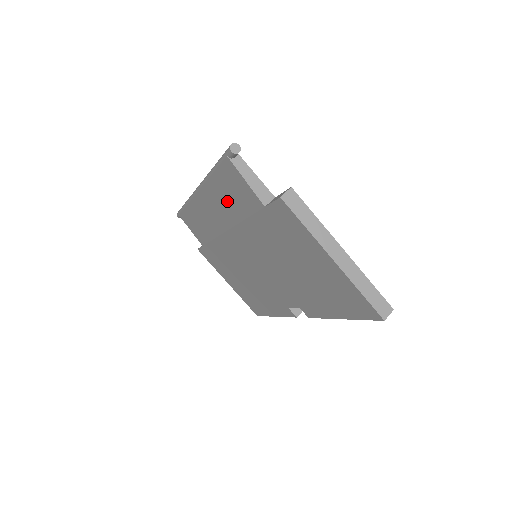
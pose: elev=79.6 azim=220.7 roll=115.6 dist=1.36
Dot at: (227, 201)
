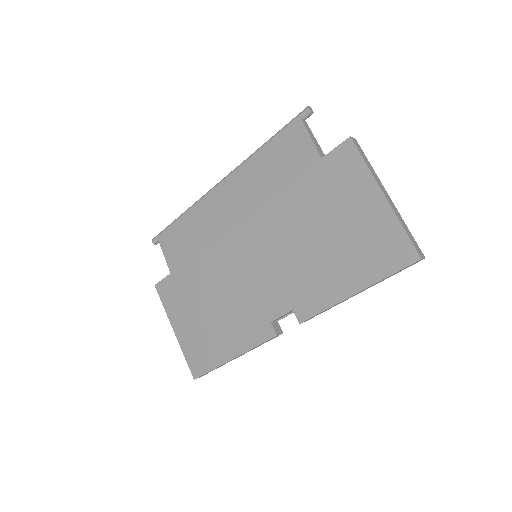
Dot at: (265, 175)
